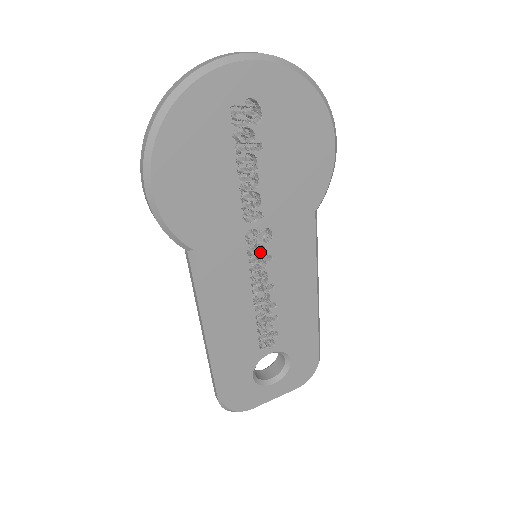
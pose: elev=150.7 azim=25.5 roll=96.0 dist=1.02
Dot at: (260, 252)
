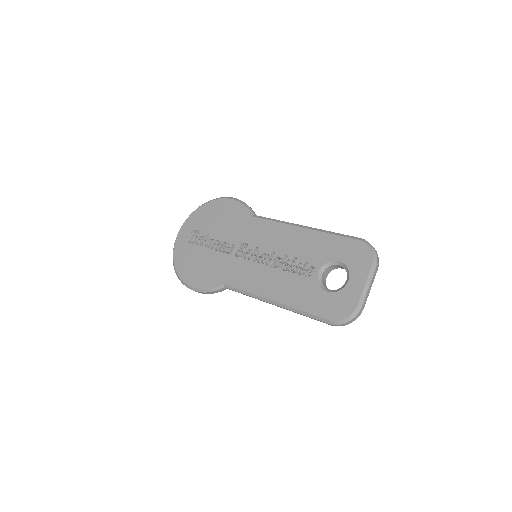
Dot at: (253, 253)
